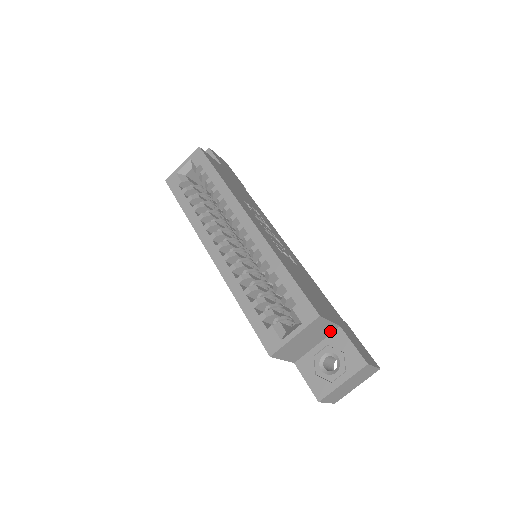
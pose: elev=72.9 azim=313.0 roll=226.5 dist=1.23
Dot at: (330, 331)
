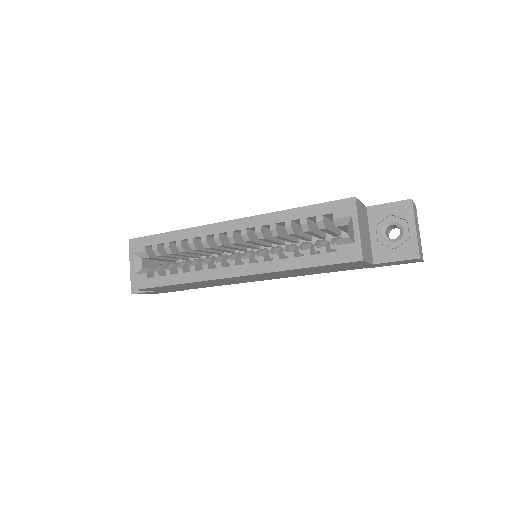
Dot at: (366, 215)
